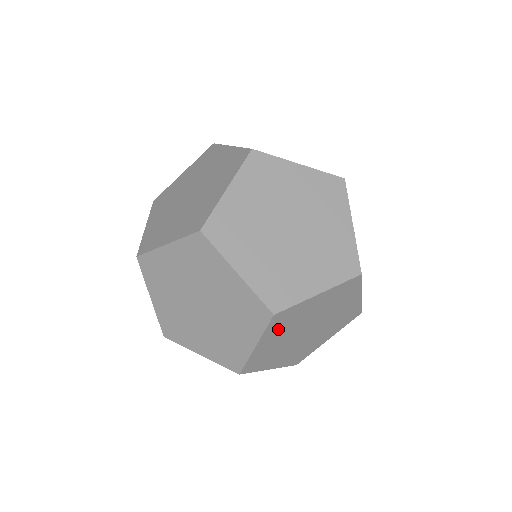
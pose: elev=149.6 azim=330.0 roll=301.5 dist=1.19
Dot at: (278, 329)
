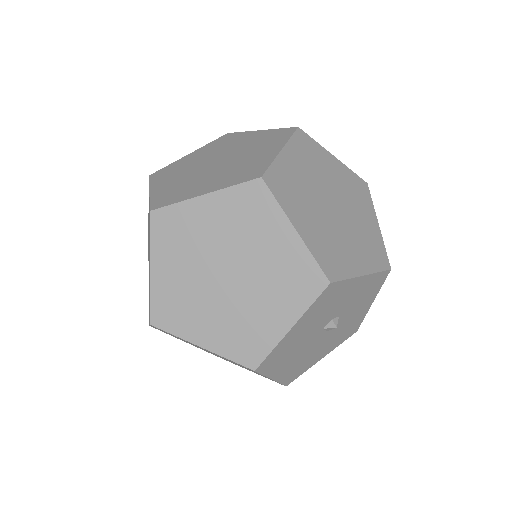
Dot at: (168, 333)
